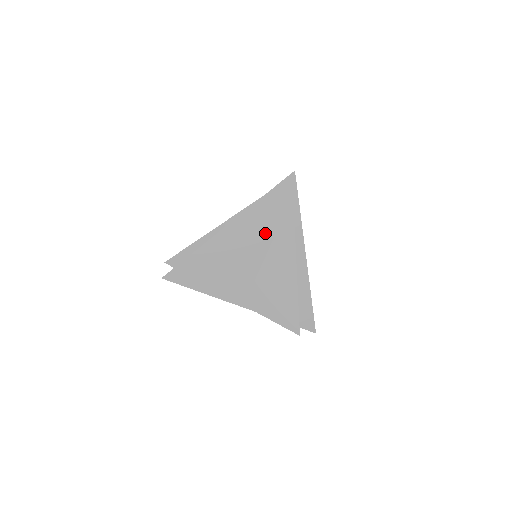
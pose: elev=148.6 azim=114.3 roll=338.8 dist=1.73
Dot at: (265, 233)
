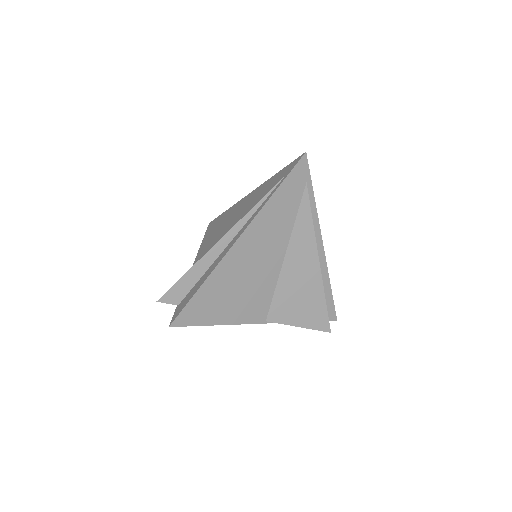
Dot at: (281, 235)
